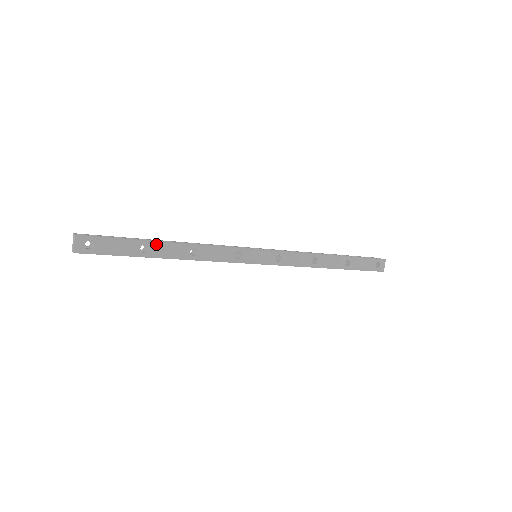
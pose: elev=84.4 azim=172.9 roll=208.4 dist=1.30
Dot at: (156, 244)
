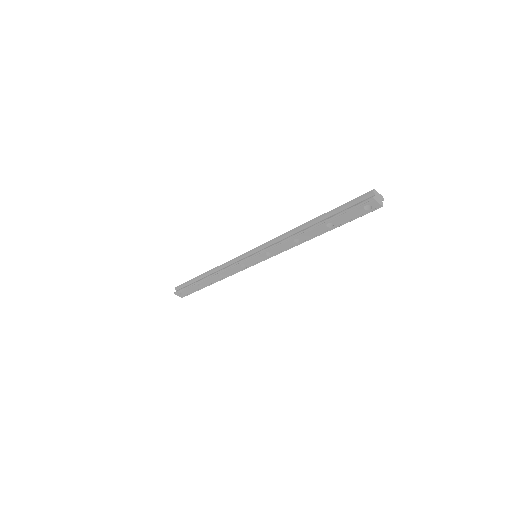
Dot at: (201, 282)
